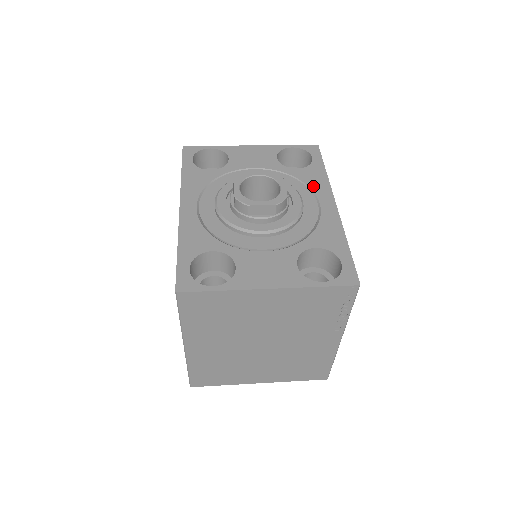
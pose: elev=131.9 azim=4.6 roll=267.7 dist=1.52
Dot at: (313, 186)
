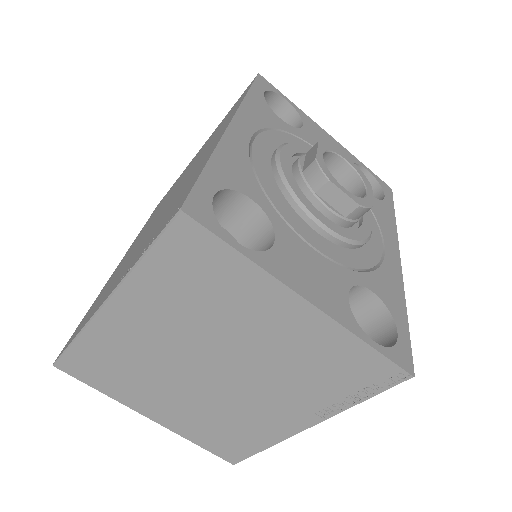
Dot at: (381, 223)
